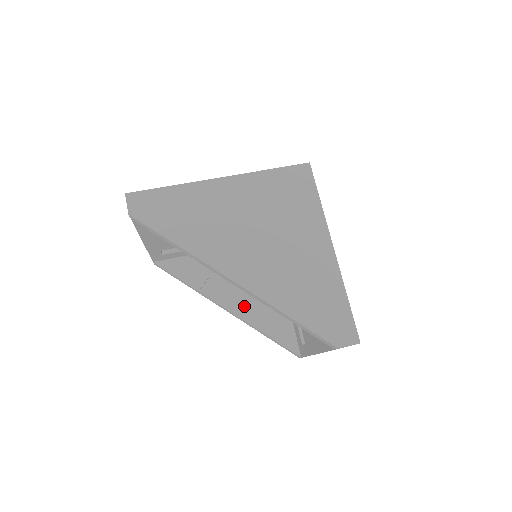
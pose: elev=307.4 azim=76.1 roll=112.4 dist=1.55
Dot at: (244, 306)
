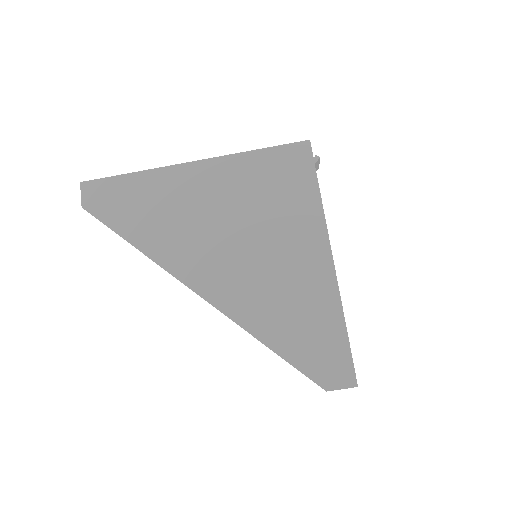
Dot at: occluded
